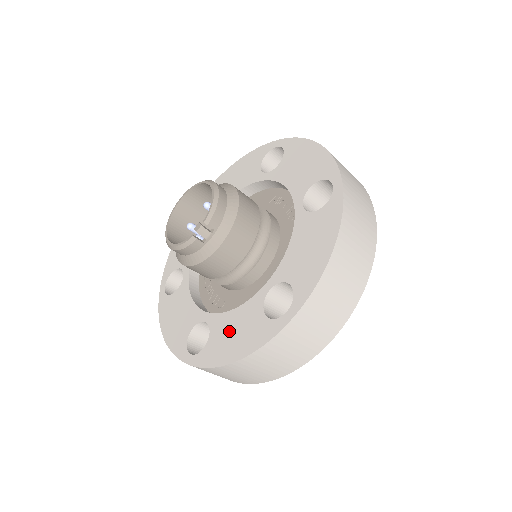
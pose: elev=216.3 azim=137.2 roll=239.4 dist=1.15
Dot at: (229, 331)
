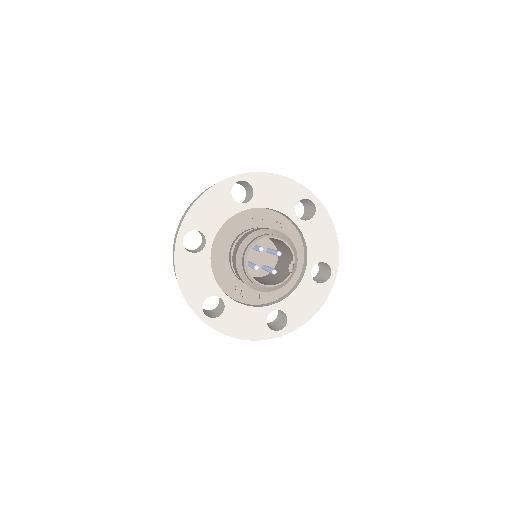
Dot at: (300, 303)
